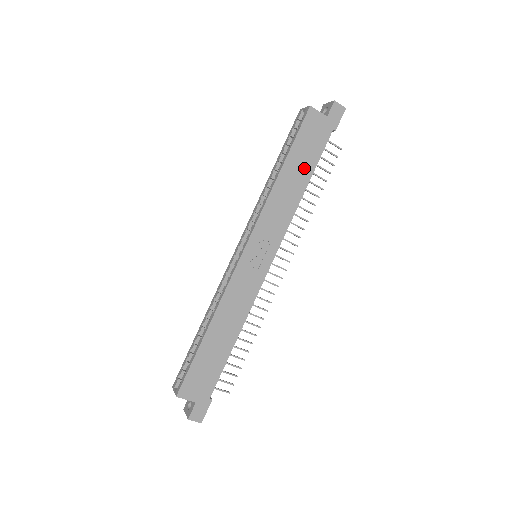
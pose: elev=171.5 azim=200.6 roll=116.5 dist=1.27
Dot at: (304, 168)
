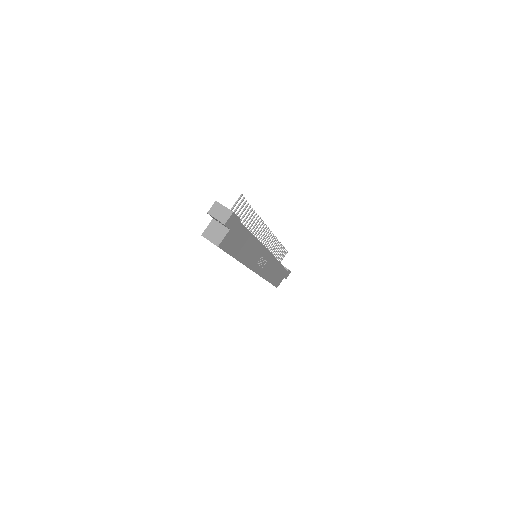
Dot at: (245, 242)
